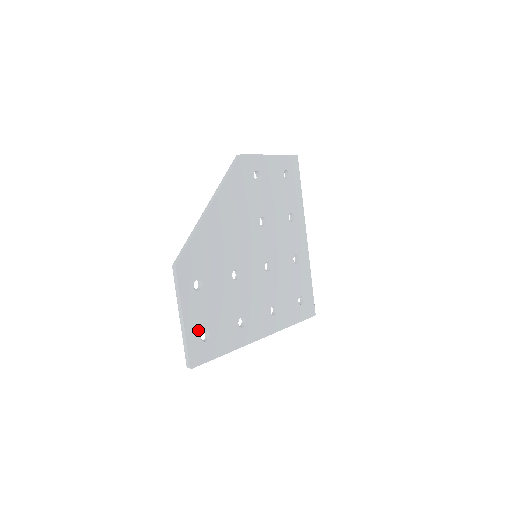
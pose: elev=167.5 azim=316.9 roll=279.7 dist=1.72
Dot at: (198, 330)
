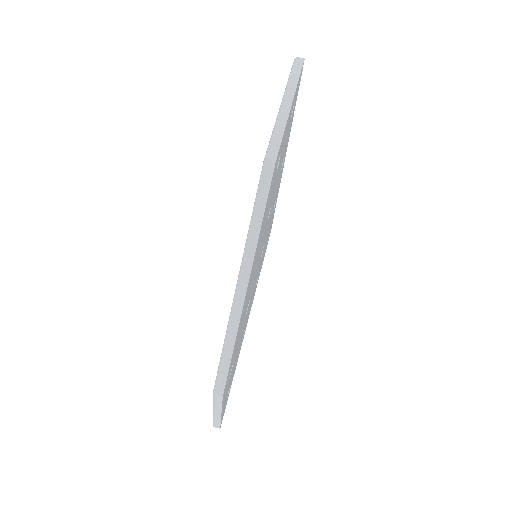
Dot at: (226, 399)
